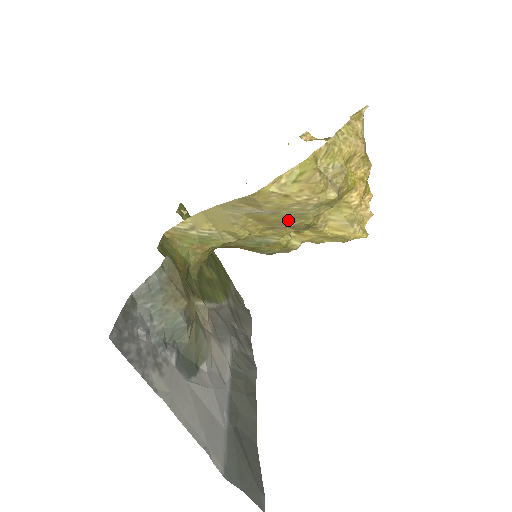
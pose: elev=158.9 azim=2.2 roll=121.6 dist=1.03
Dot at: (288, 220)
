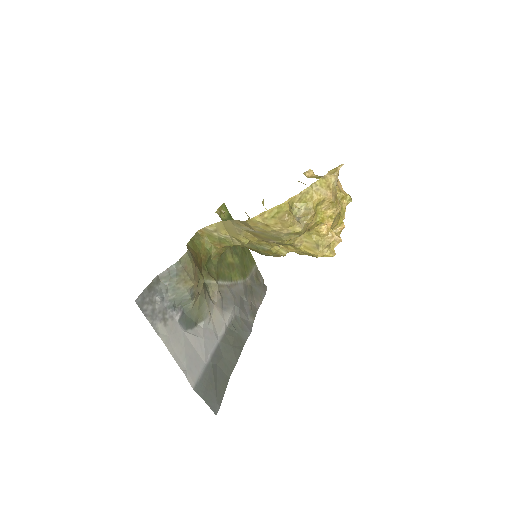
Dot at: (272, 239)
